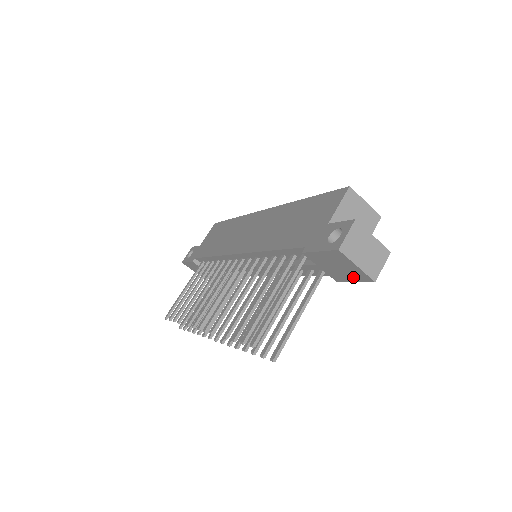
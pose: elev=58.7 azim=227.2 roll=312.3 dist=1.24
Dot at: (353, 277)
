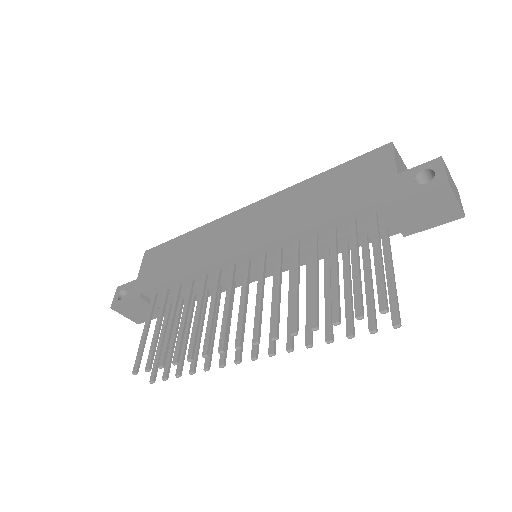
Dot at: (437, 220)
